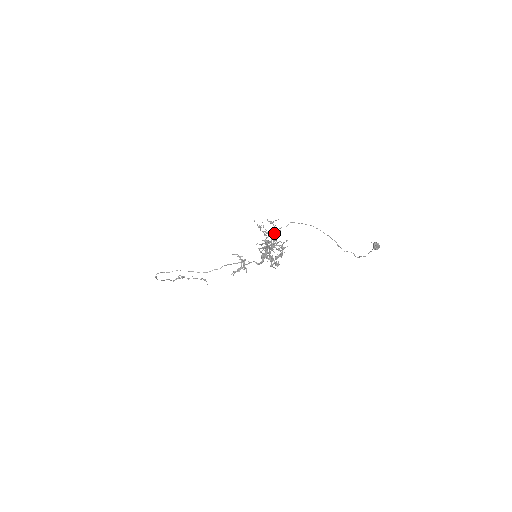
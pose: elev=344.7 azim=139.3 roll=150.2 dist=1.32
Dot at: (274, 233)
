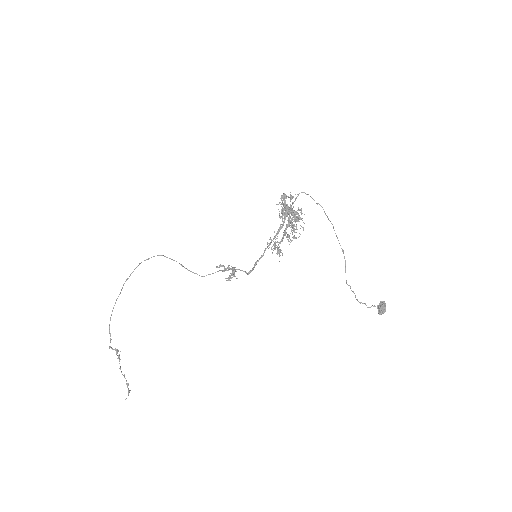
Dot at: (294, 228)
